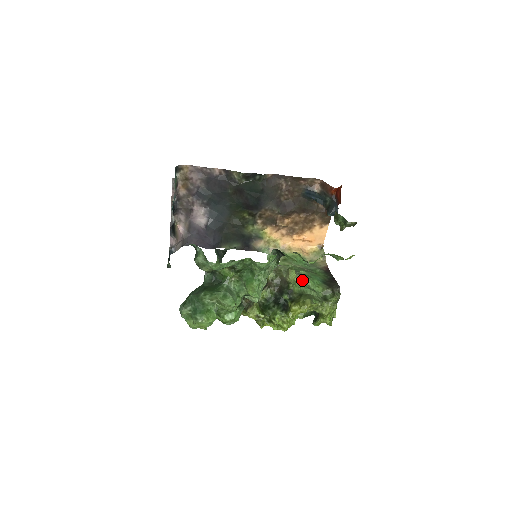
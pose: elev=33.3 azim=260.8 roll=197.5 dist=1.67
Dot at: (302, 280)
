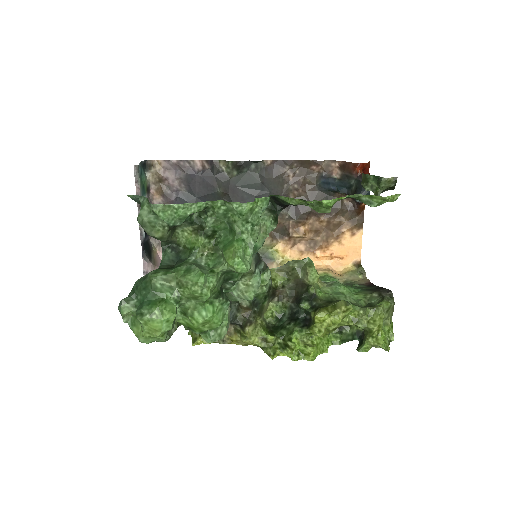
Dot at: (330, 286)
